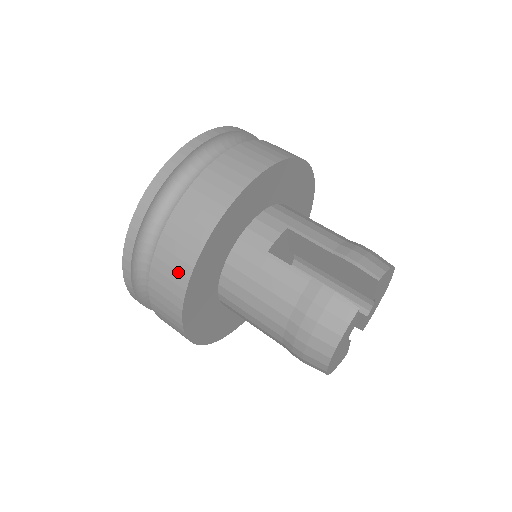
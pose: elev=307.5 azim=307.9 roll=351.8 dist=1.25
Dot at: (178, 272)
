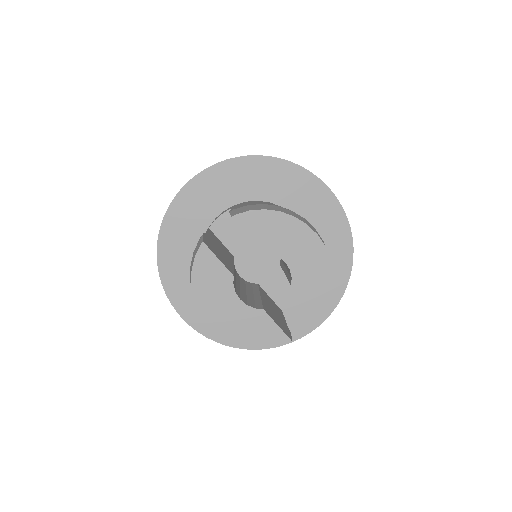
Dot at: occluded
